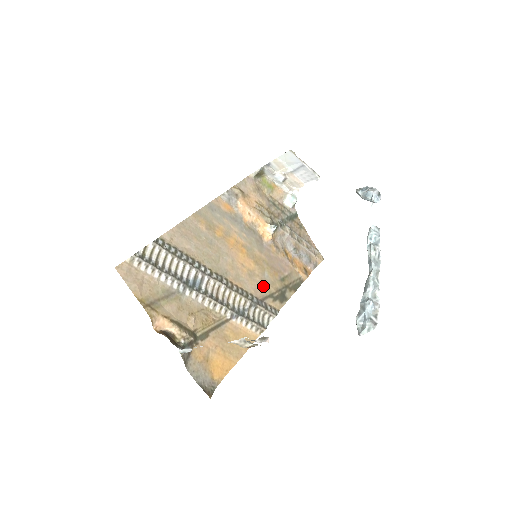
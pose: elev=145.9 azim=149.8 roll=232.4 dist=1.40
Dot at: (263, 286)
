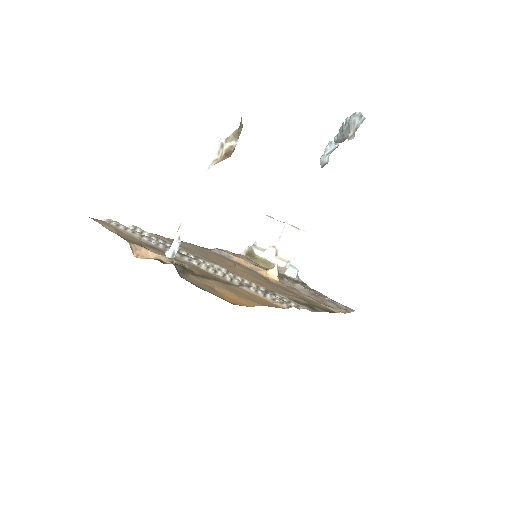
Dot at: (279, 293)
